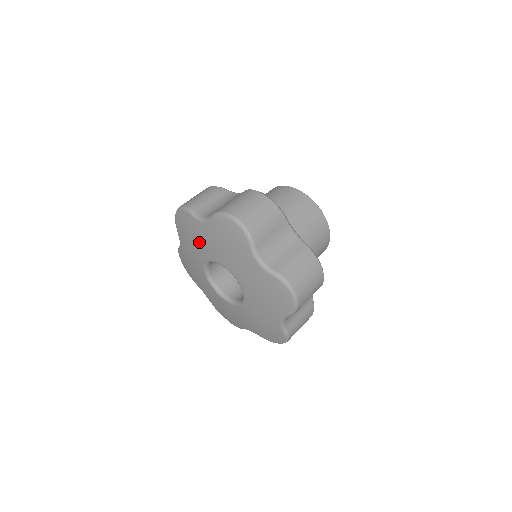
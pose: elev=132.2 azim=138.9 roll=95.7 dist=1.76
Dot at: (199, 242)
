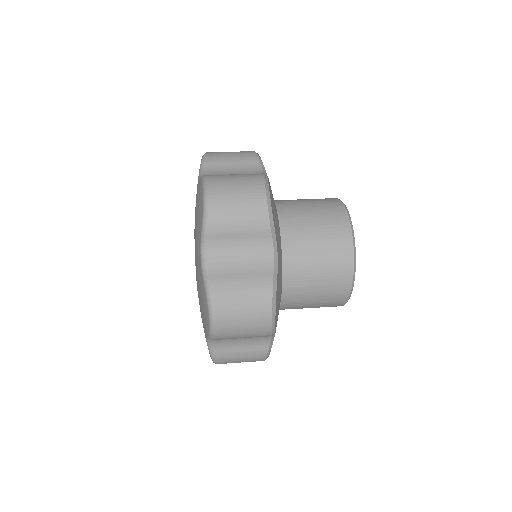
Dot at: occluded
